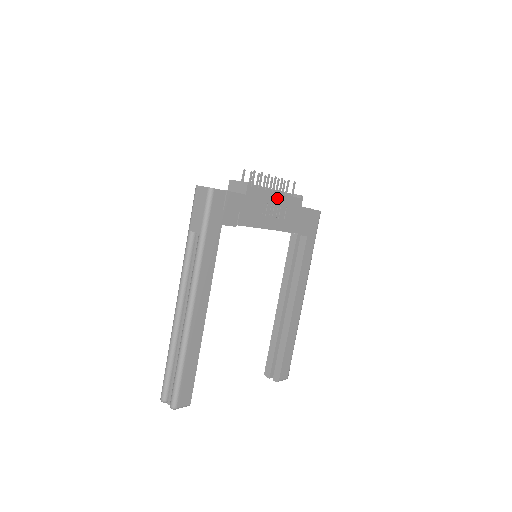
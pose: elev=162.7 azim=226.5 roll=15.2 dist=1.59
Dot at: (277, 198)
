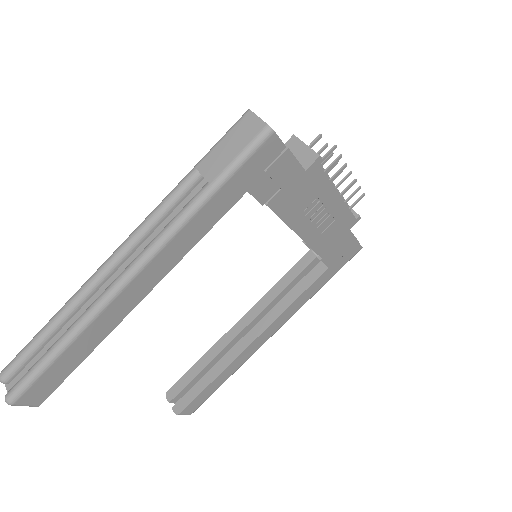
Dot at: (334, 201)
